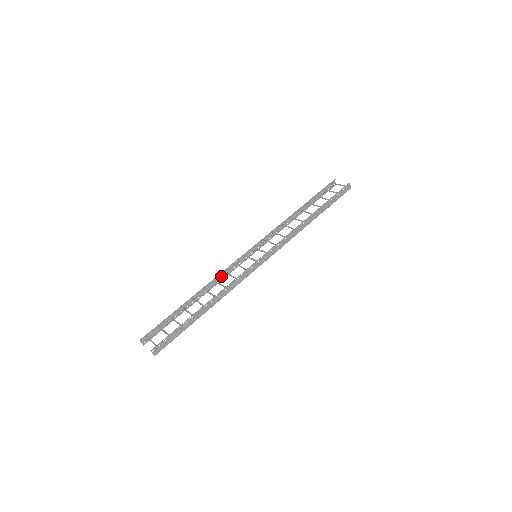
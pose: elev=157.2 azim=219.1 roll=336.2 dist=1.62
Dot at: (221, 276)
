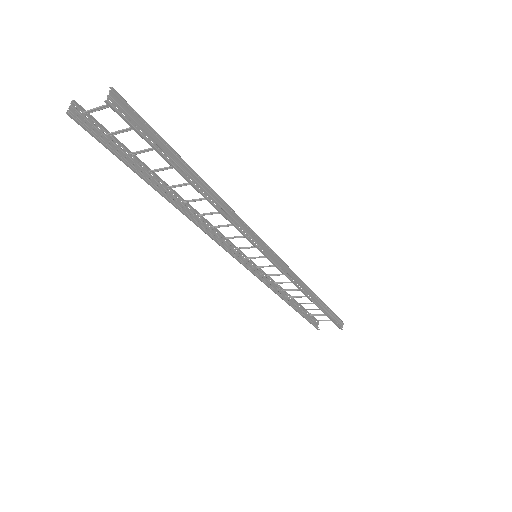
Dot at: (206, 228)
